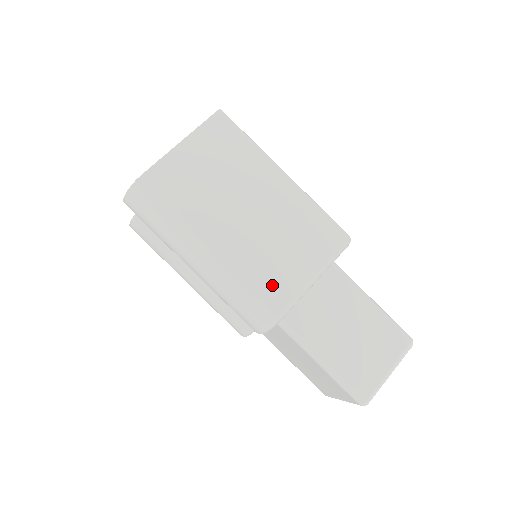
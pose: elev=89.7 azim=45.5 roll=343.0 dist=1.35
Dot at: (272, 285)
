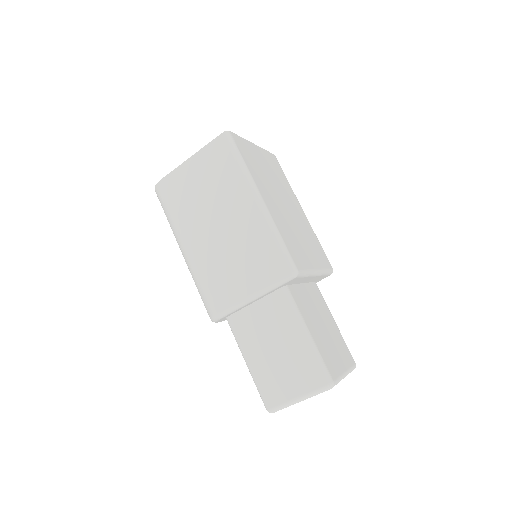
Dot at: (219, 290)
